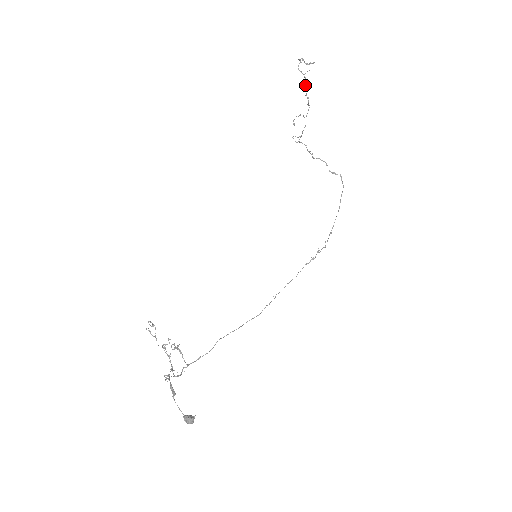
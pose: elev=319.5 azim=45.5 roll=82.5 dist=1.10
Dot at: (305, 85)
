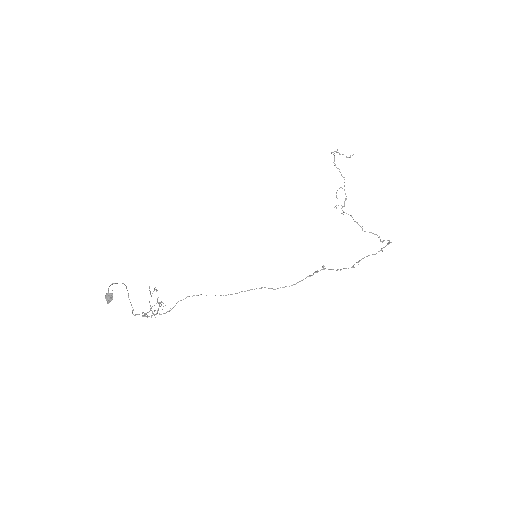
Dot at: (334, 159)
